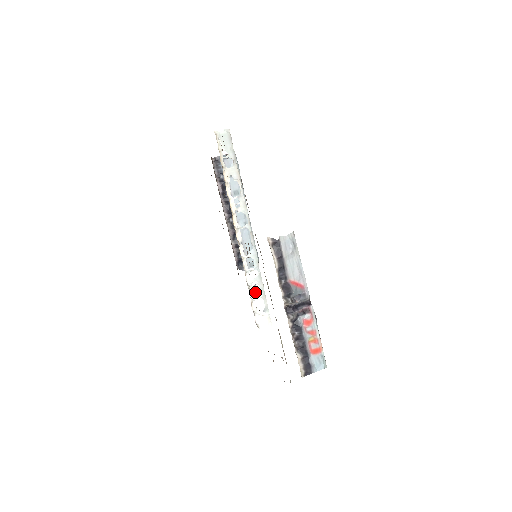
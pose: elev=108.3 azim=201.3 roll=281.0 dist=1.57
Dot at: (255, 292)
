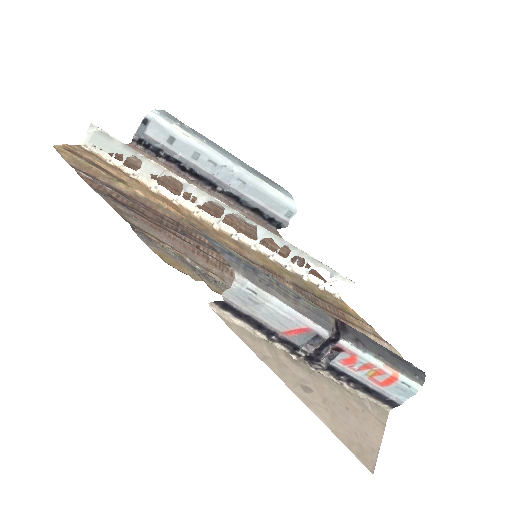
Dot at: (303, 267)
